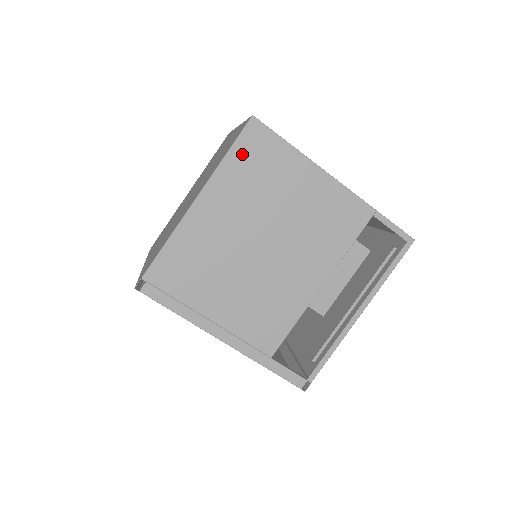
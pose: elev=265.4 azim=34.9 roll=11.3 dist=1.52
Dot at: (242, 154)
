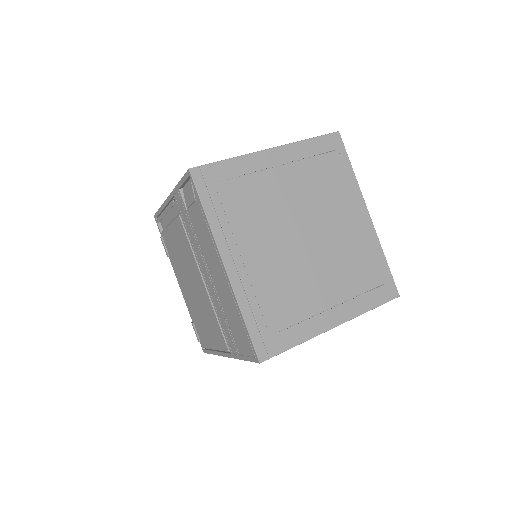
Dot at: occluded
